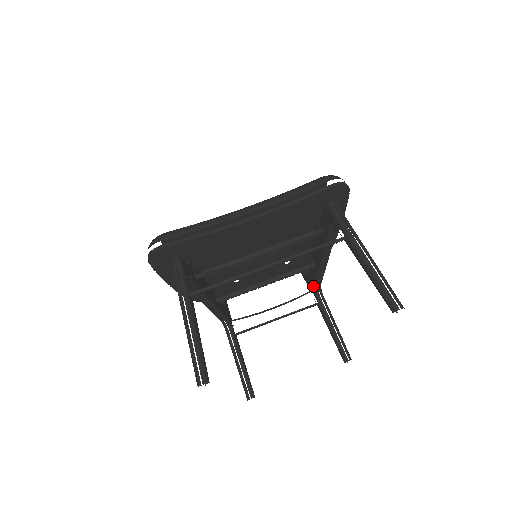
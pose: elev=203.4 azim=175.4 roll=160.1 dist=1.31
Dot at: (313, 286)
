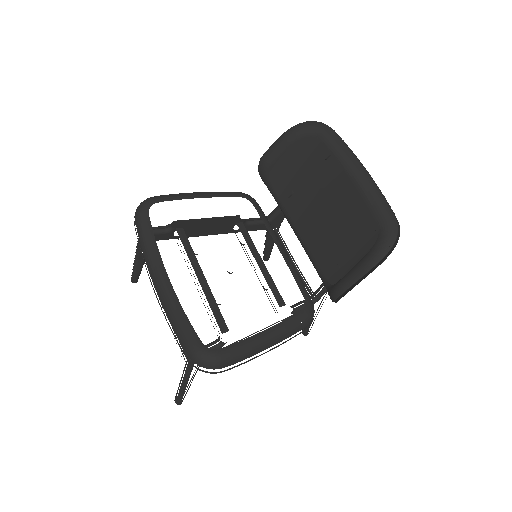
Dot at: occluded
